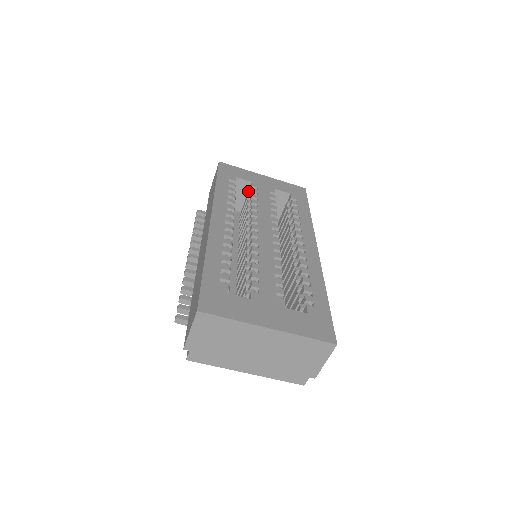
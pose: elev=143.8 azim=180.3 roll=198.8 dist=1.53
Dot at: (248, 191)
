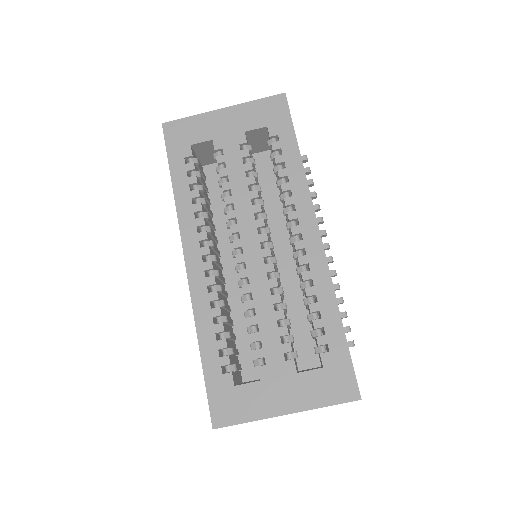
Dot at: occluded
